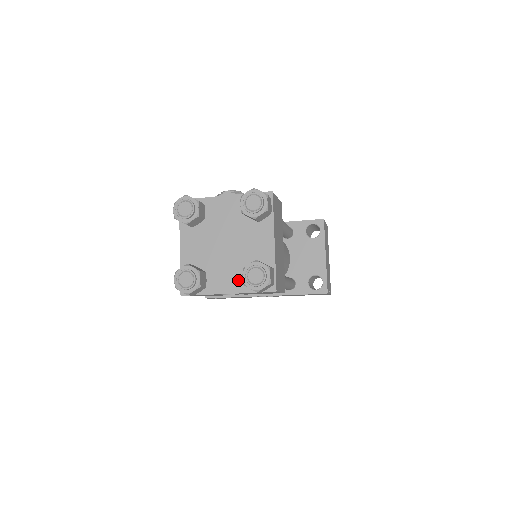
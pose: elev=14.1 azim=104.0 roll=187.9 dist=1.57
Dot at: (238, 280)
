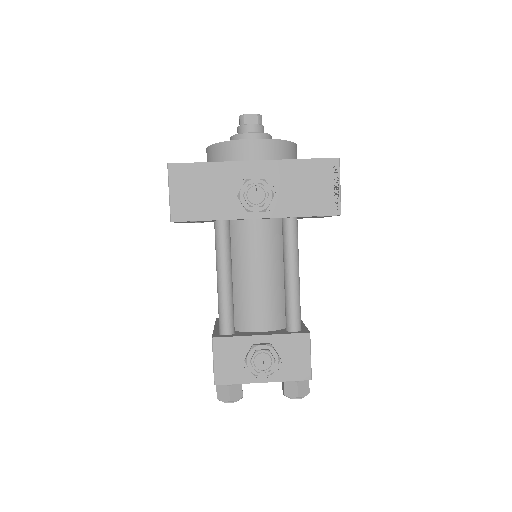
Dot at: occluded
